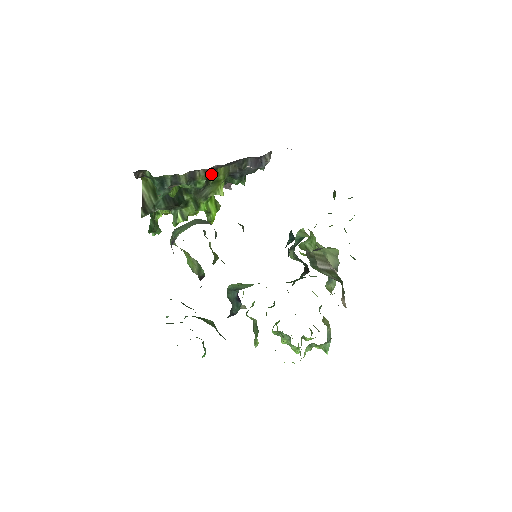
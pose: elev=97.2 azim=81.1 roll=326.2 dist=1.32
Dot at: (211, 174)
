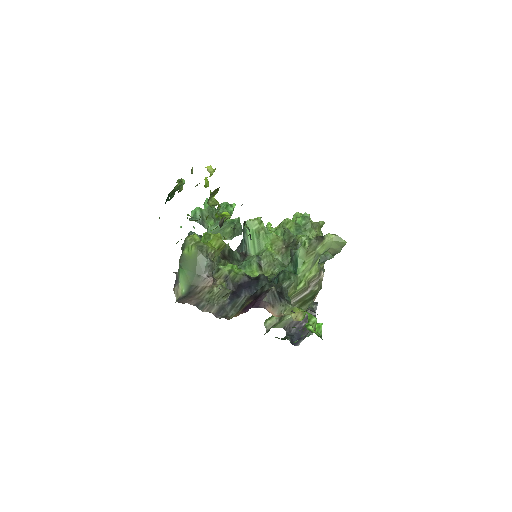
Dot at: occluded
